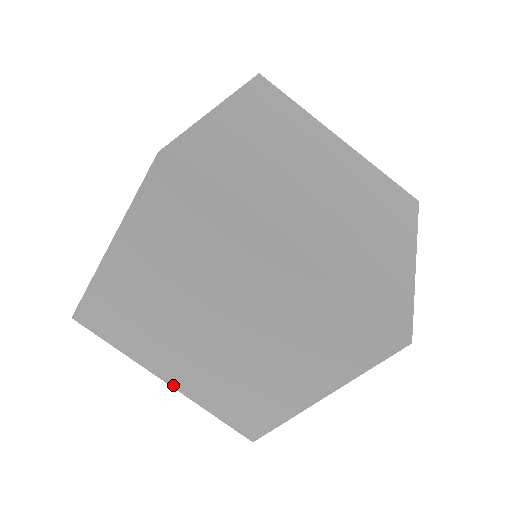
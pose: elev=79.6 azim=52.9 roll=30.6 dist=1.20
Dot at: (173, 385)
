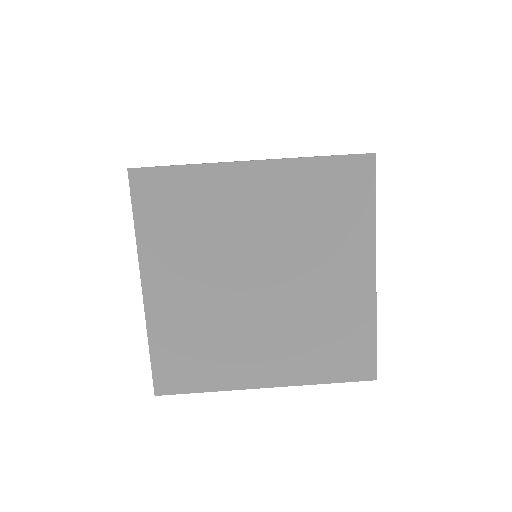
Dot at: (274, 384)
